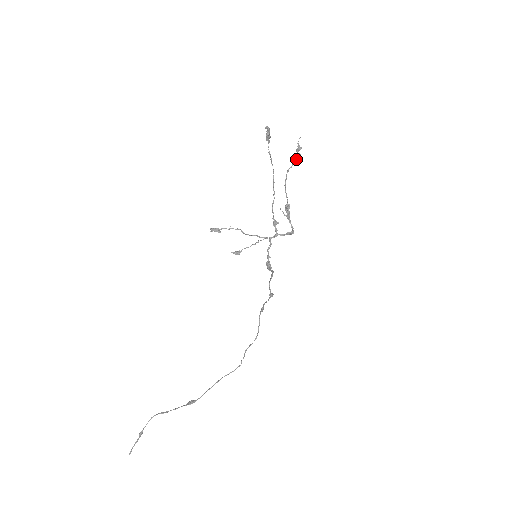
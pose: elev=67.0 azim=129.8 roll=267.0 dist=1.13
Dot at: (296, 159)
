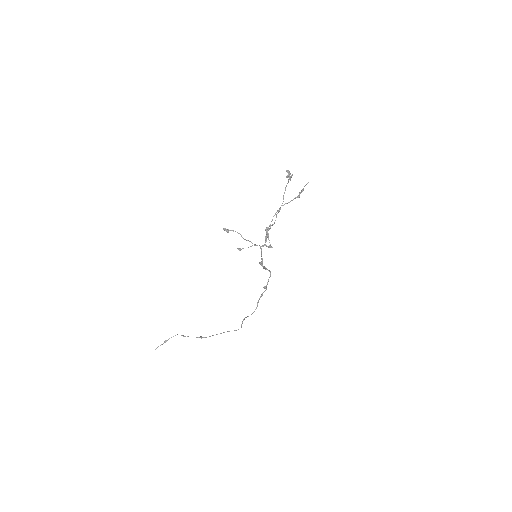
Dot at: (295, 198)
